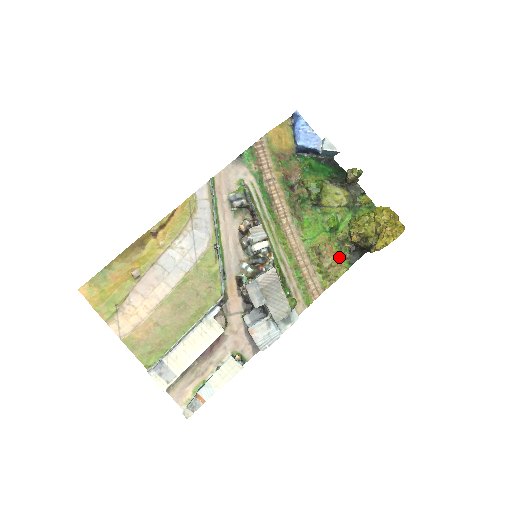
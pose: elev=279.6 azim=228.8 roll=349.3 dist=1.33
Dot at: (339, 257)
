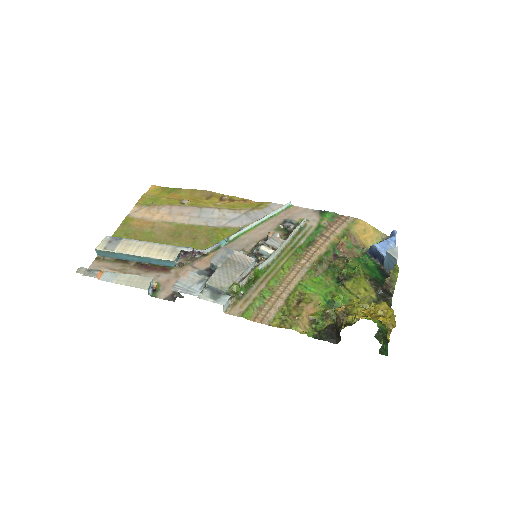
Dot at: (312, 323)
